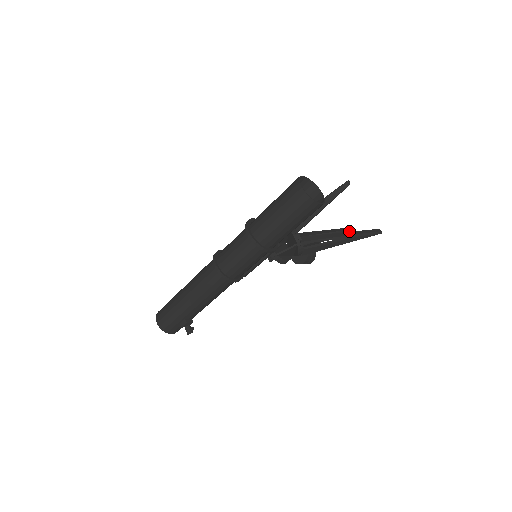
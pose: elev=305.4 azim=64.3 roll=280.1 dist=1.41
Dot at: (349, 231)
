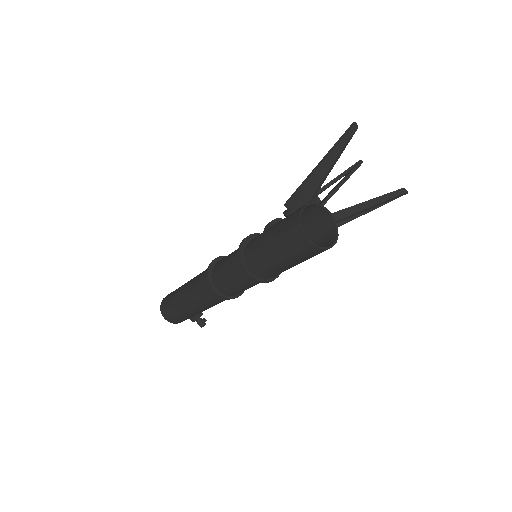
Dot at: (360, 164)
